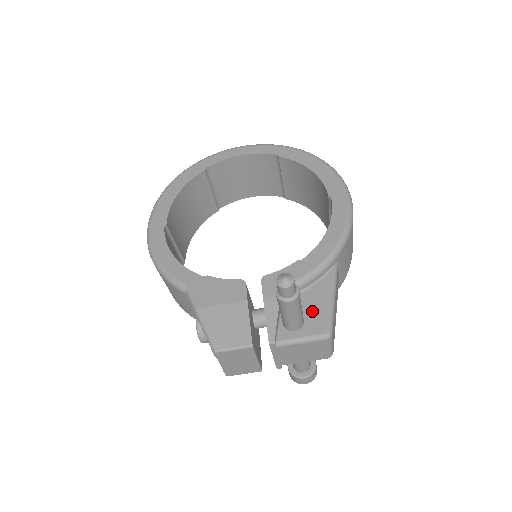
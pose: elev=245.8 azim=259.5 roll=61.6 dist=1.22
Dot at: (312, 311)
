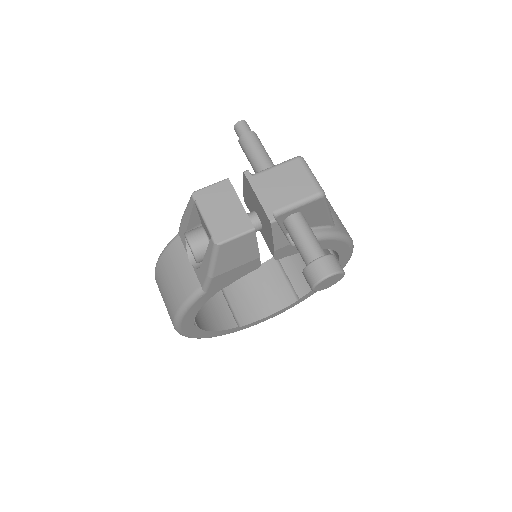
Dot at: occluded
